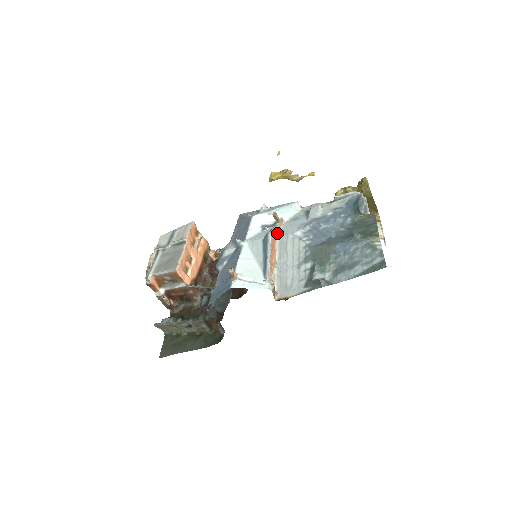
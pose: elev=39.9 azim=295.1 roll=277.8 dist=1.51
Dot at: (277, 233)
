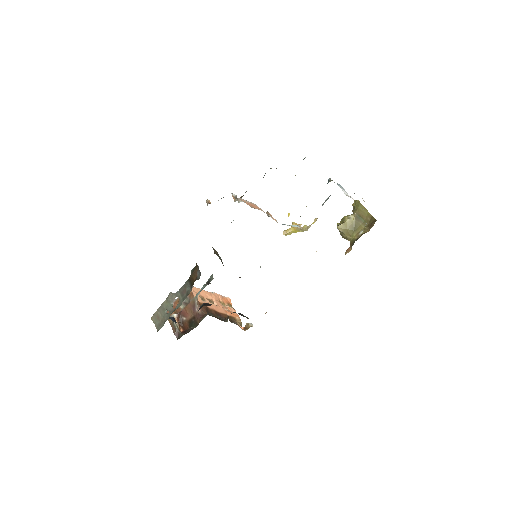
Dot at: occluded
